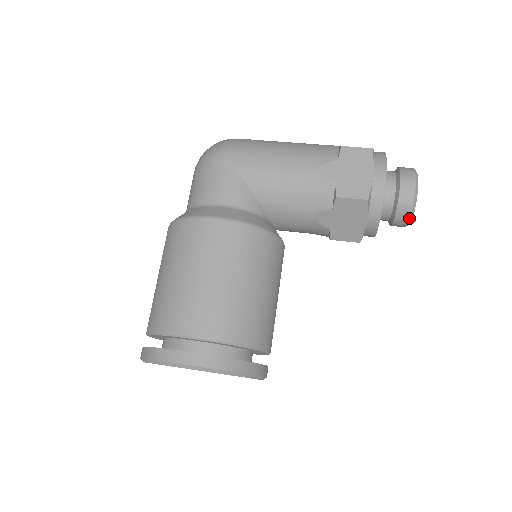
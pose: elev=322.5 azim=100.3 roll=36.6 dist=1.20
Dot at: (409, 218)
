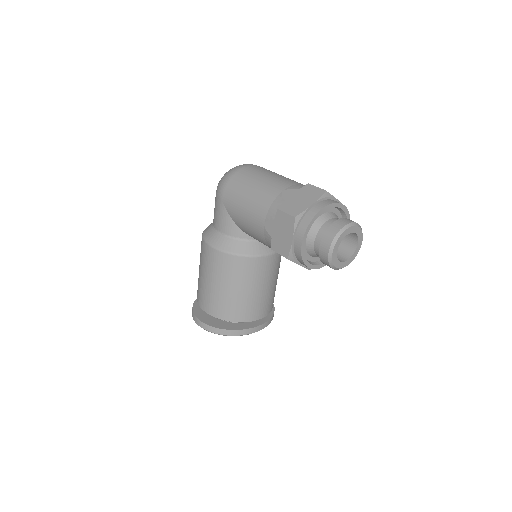
Dot at: occluded
